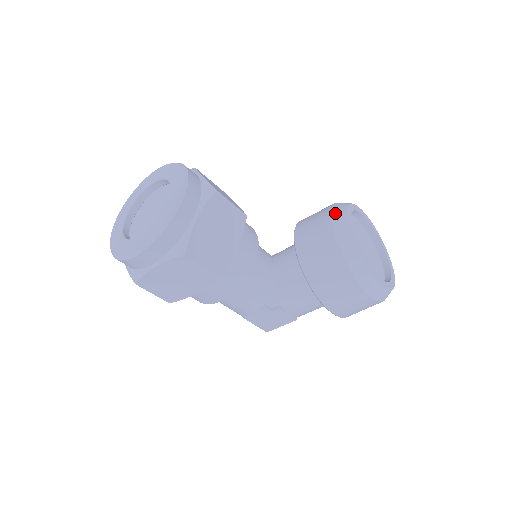
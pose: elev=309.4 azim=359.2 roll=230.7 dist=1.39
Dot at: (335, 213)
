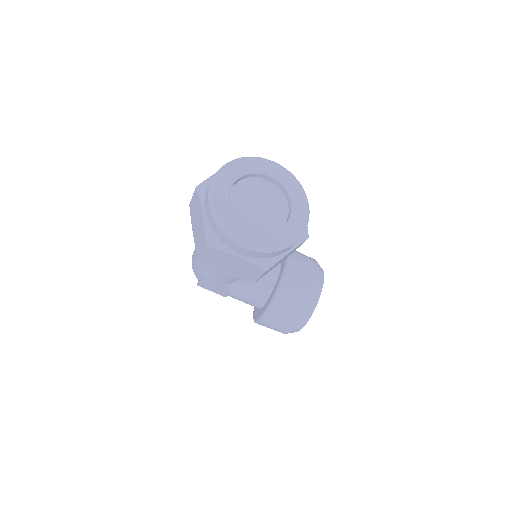
Dot at: (319, 278)
